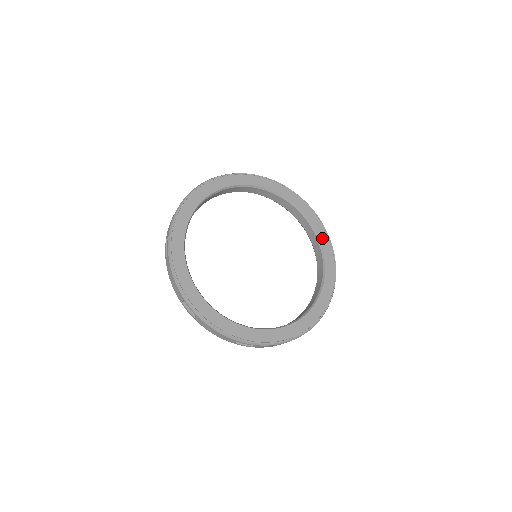
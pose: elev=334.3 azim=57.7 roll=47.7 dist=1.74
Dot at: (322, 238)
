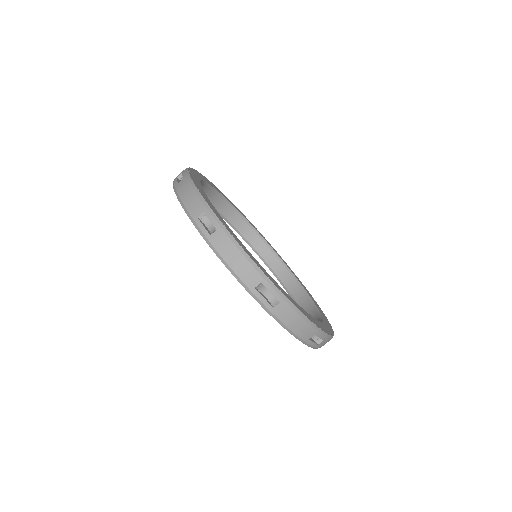
Dot at: (307, 291)
